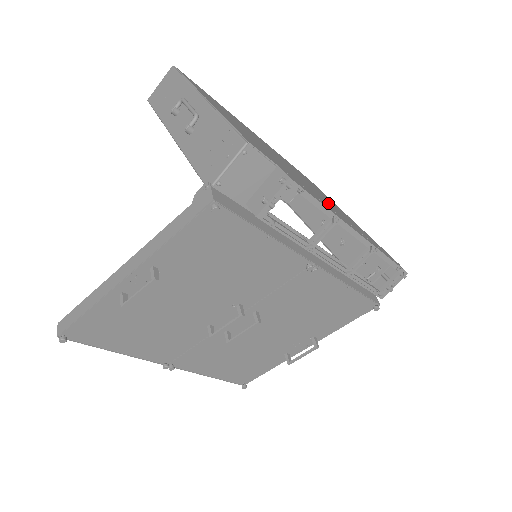
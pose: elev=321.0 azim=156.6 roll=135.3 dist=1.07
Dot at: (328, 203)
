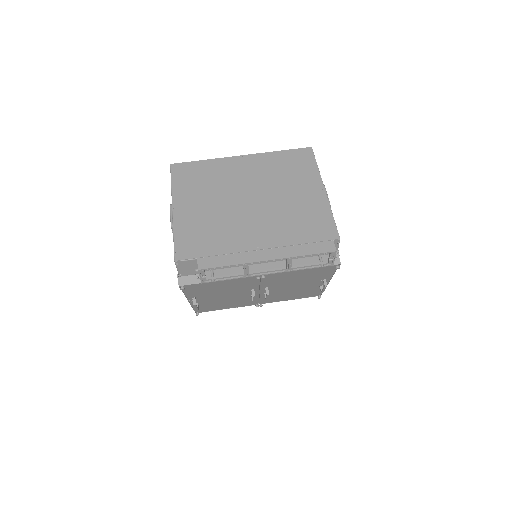
Dot at: (266, 227)
